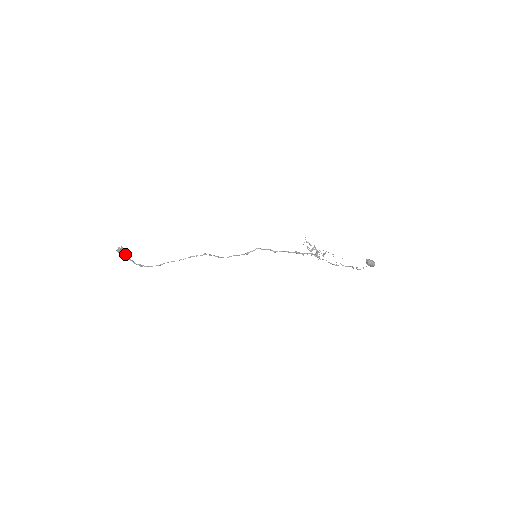
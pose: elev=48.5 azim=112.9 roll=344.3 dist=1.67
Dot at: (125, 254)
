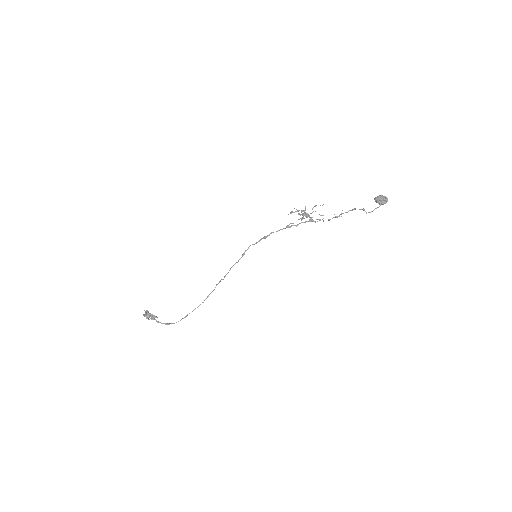
Dot at: (153, 318)
